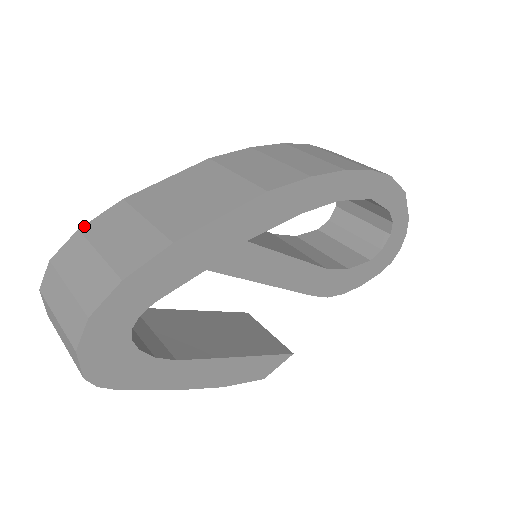
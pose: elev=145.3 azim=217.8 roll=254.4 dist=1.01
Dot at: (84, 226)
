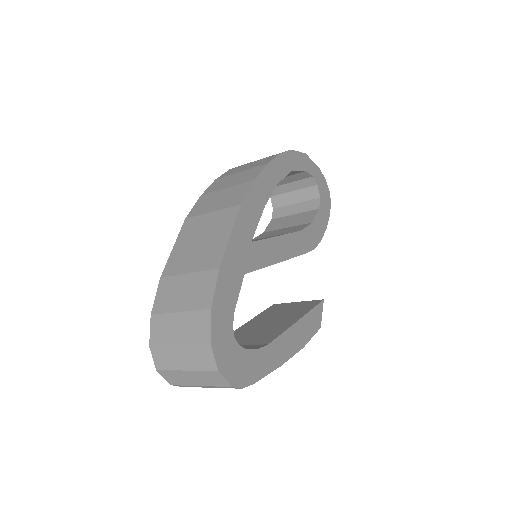
Dot at: (153, 310)
